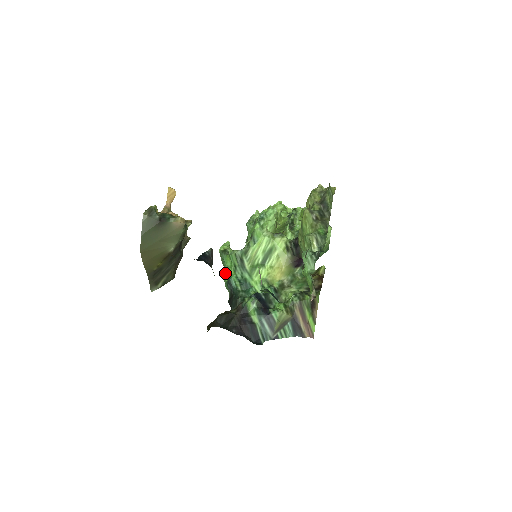
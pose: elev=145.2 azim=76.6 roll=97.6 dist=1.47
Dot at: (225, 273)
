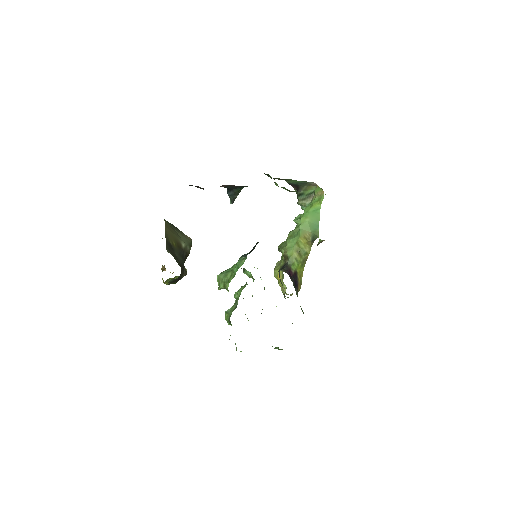
Dot at: (232, 269)
